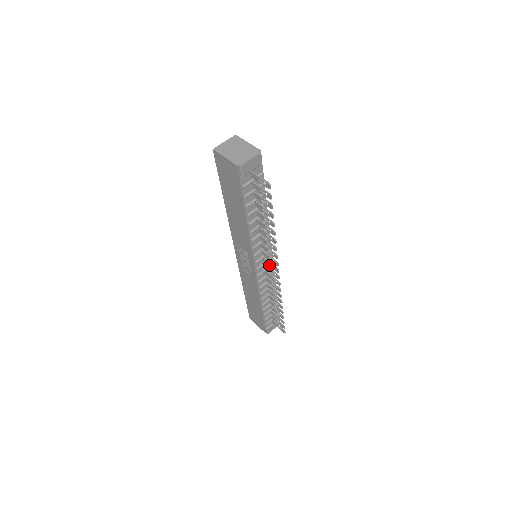
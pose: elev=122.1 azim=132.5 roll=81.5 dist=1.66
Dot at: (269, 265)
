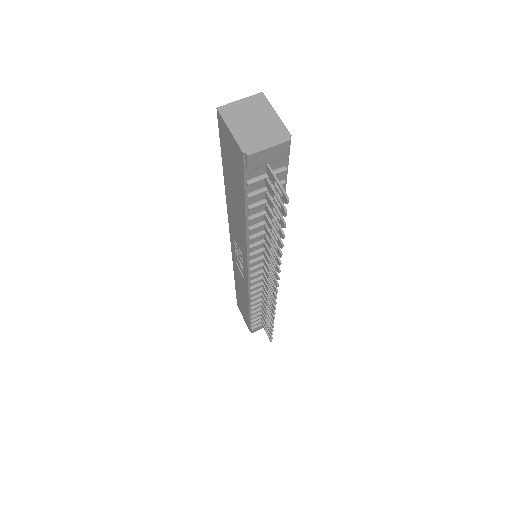
Dot at: (268, 277)
